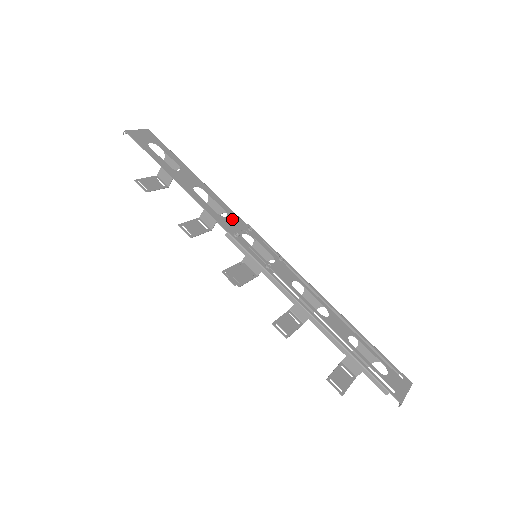
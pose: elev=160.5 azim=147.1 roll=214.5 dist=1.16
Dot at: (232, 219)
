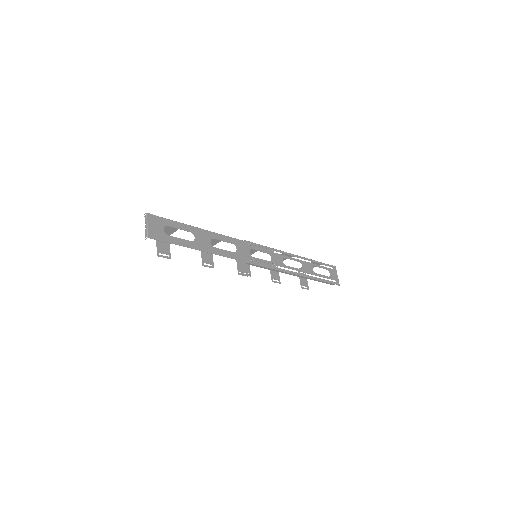
Dot at: (239, 247)
